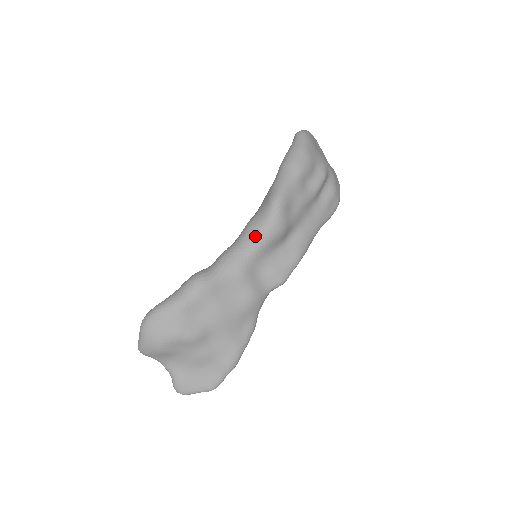
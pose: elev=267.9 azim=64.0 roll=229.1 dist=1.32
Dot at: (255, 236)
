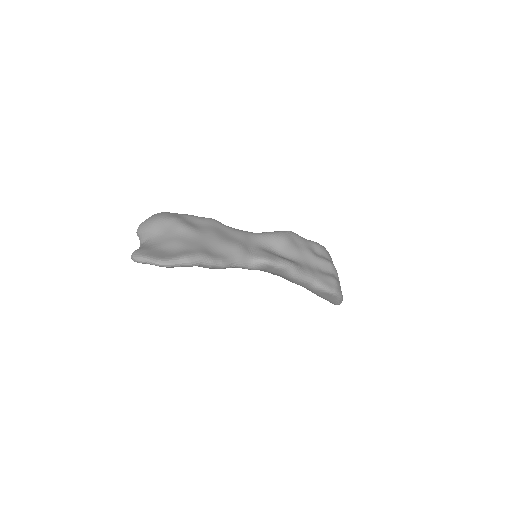
Dot at: (265, 232)
